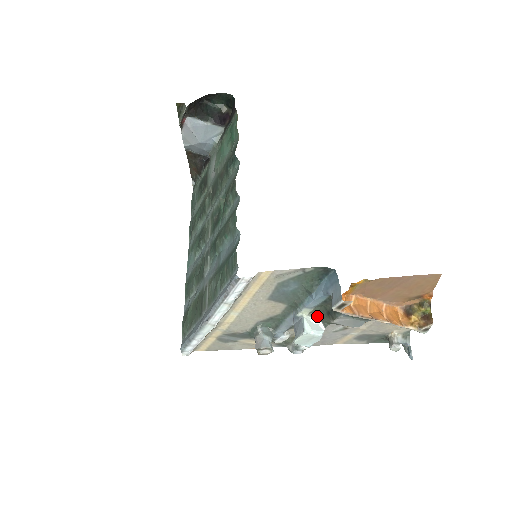
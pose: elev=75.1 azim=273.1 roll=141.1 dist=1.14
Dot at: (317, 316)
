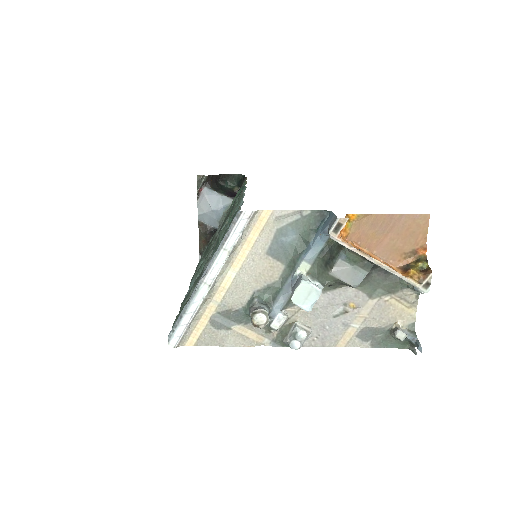
Dot at: (315, 276)
